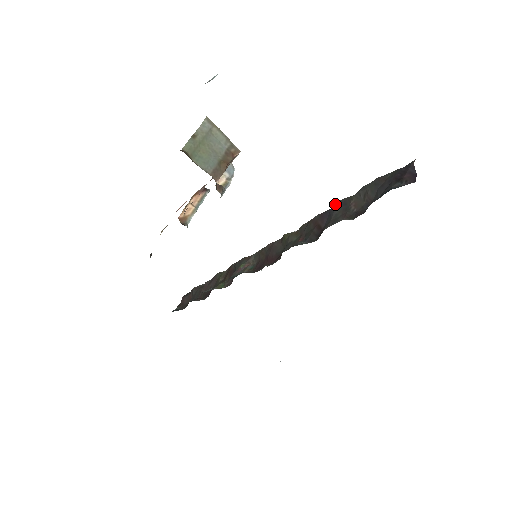
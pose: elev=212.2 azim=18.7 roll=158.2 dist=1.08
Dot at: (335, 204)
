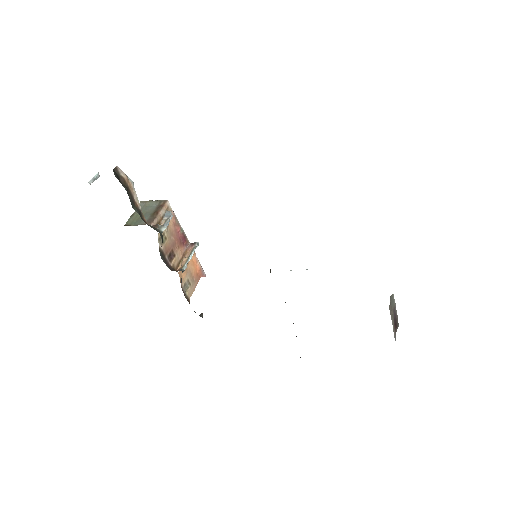
Dot at: occluded
